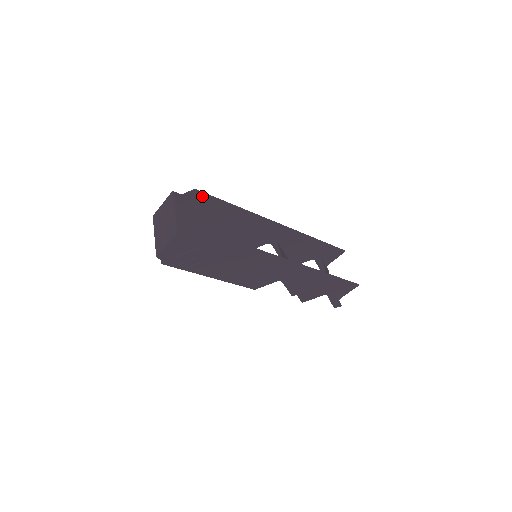
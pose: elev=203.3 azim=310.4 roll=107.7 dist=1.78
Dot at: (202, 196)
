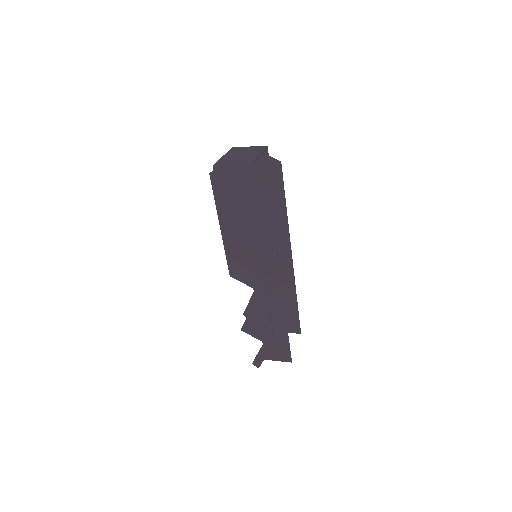
Dot at: (278, 172)
